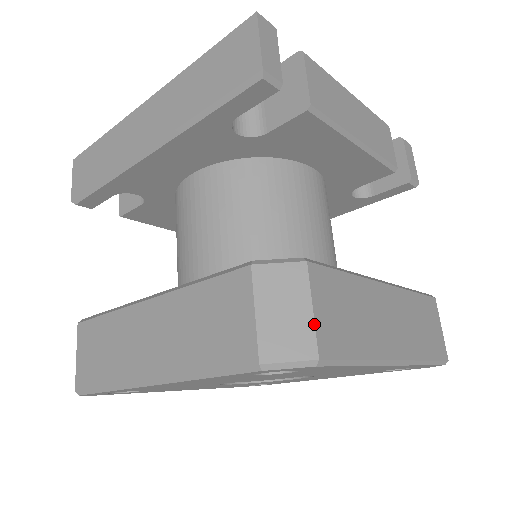
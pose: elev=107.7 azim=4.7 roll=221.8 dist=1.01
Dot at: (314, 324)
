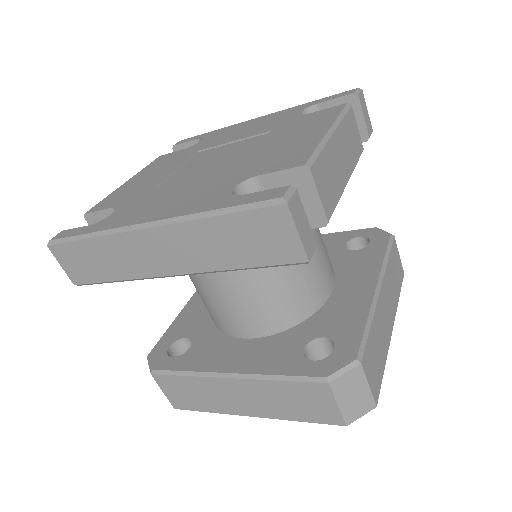
Dot at: (371, 393)
